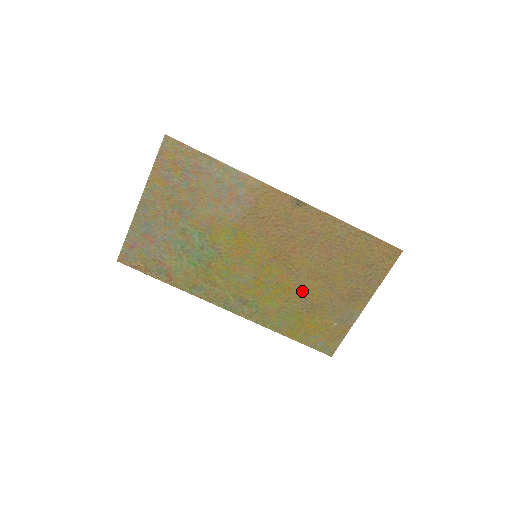
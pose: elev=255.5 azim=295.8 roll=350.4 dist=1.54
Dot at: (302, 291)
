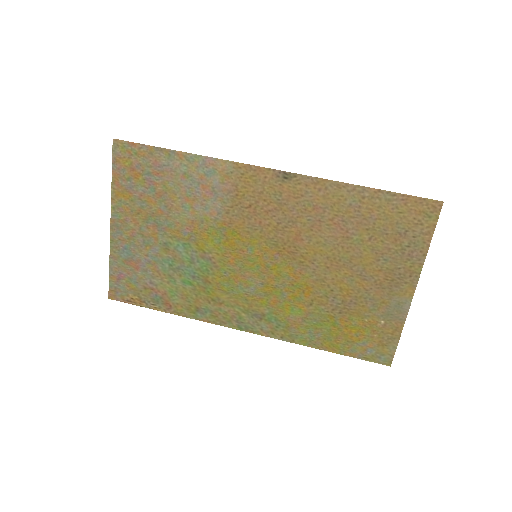
Dot at: (326, 287)
